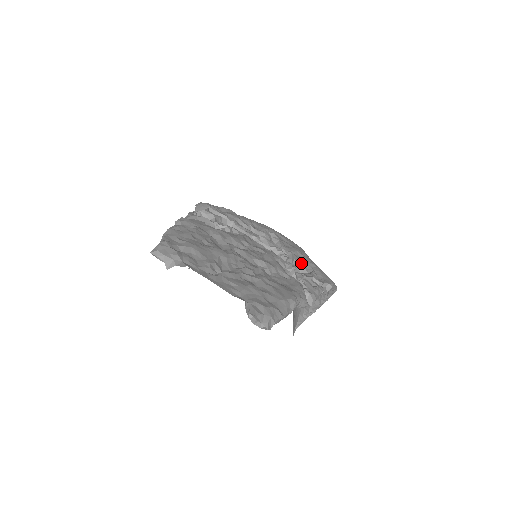
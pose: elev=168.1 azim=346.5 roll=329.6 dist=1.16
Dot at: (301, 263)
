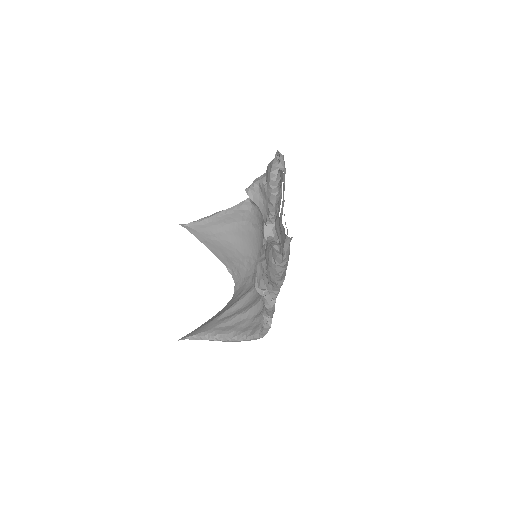
Dot at: occluded
